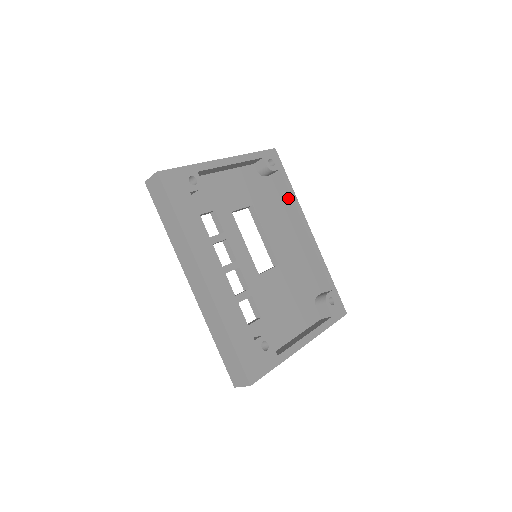
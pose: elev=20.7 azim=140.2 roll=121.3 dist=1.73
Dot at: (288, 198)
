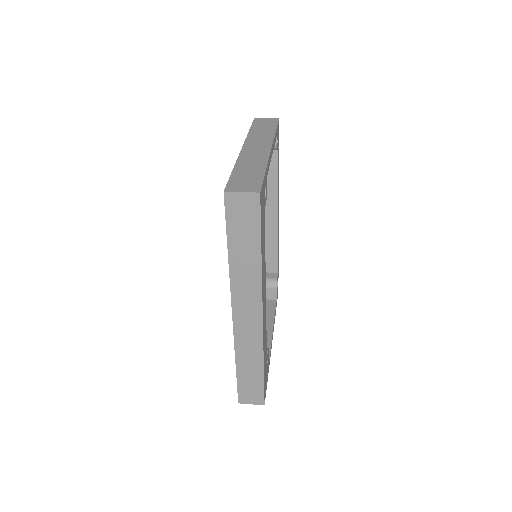
Dot at: (273, 179)
